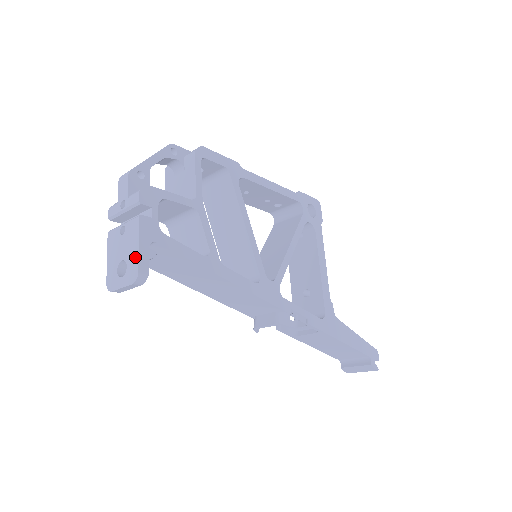
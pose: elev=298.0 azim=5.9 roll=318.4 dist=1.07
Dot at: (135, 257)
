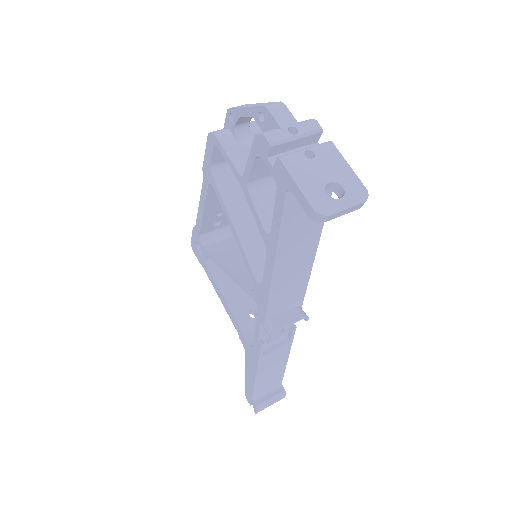
Dot at: (352, 177)
